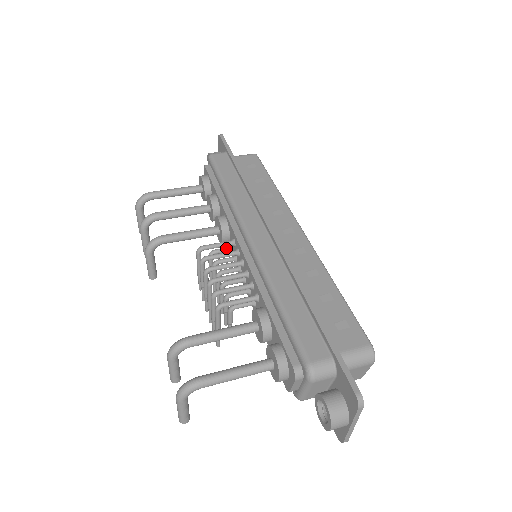
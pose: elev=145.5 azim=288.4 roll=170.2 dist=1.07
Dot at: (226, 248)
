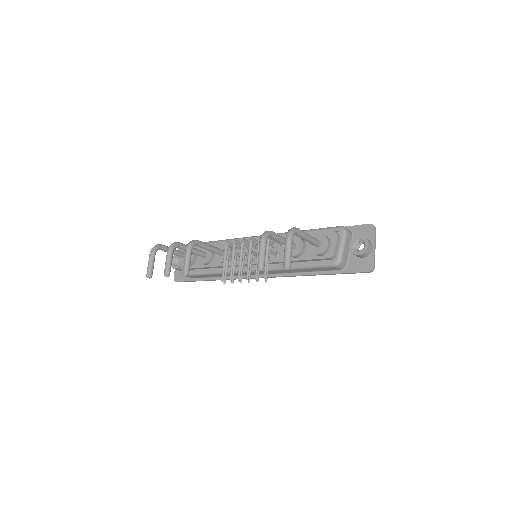
Dot at: occluded
